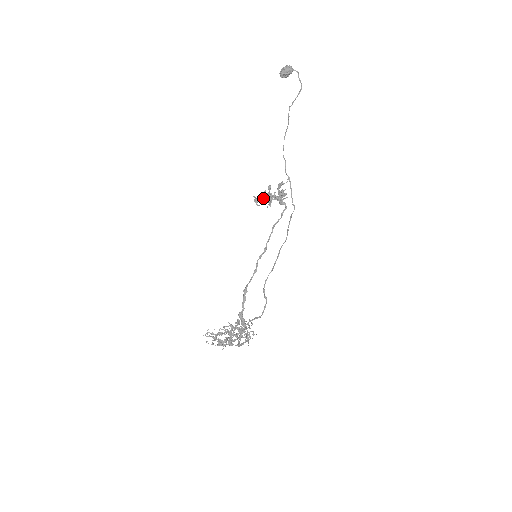
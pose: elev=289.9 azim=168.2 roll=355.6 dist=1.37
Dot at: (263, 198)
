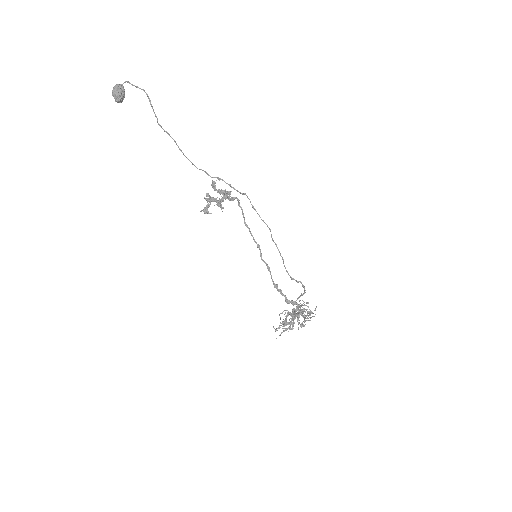
Dot at: occluded
